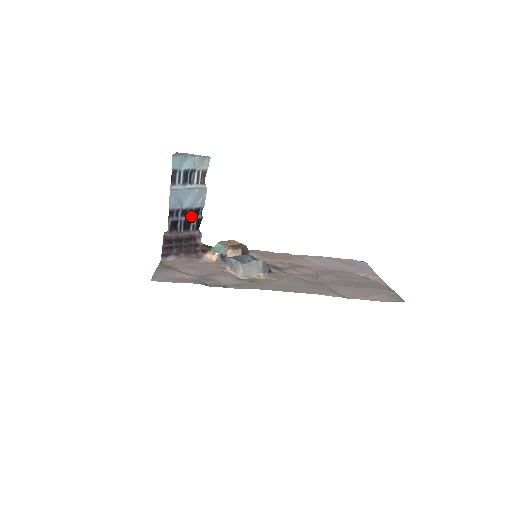
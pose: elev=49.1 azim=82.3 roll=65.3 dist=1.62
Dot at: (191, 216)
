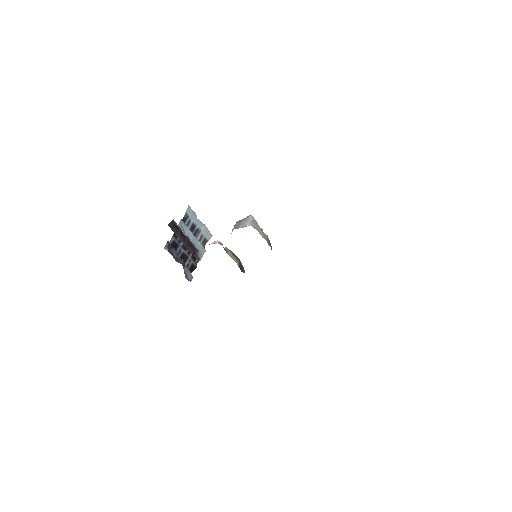
Dot at: (189, 256)
